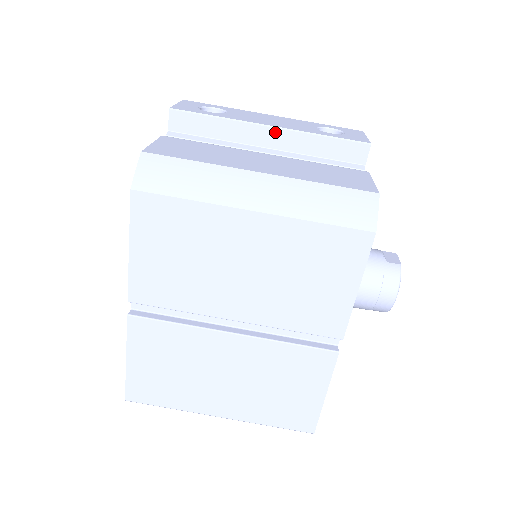
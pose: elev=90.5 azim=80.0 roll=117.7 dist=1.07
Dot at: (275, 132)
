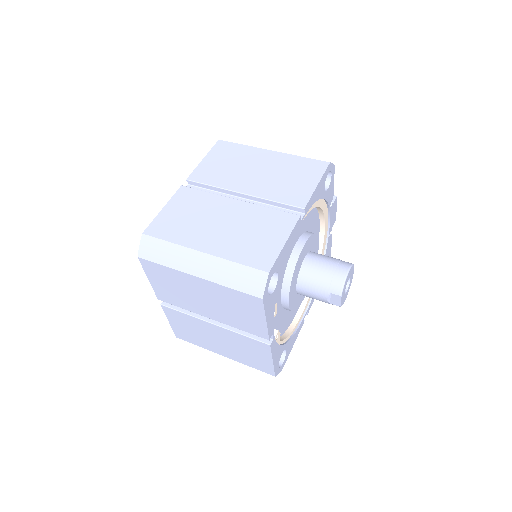
Dot at: occluded
